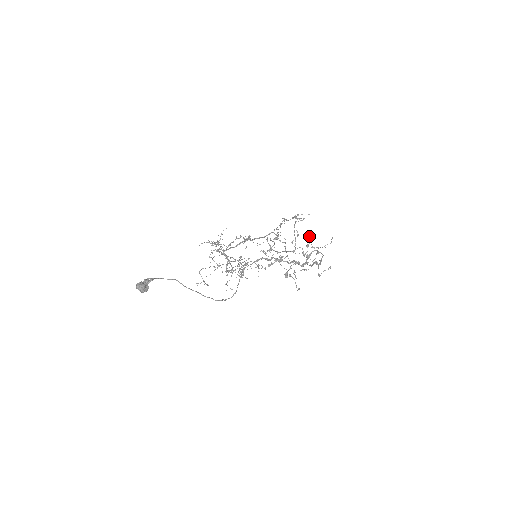
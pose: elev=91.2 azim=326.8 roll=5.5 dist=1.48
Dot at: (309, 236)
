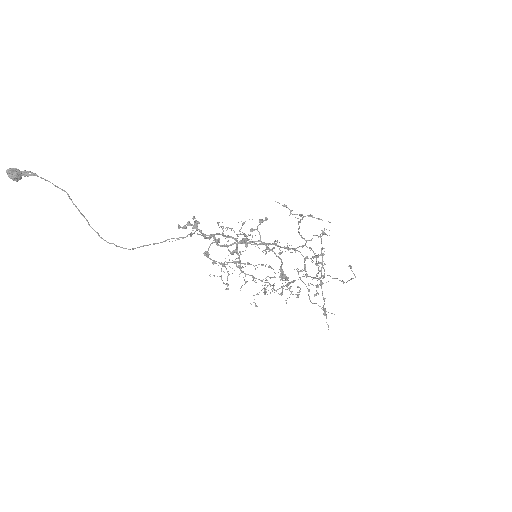
Dot at: (261, 220)
